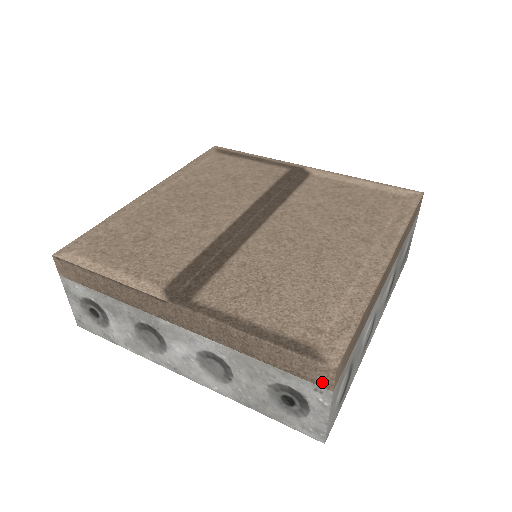
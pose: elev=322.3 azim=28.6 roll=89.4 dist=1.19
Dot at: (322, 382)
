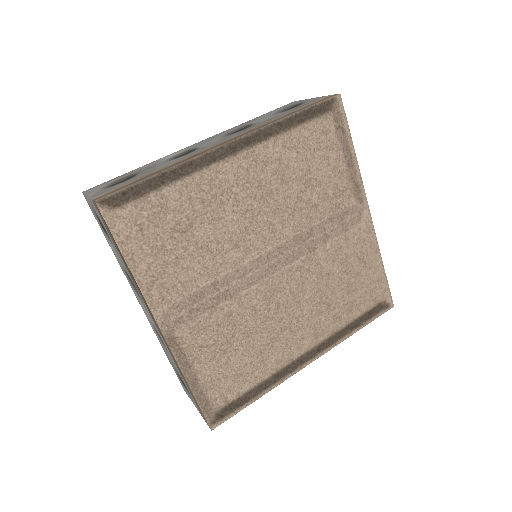
Dot at: occluded
